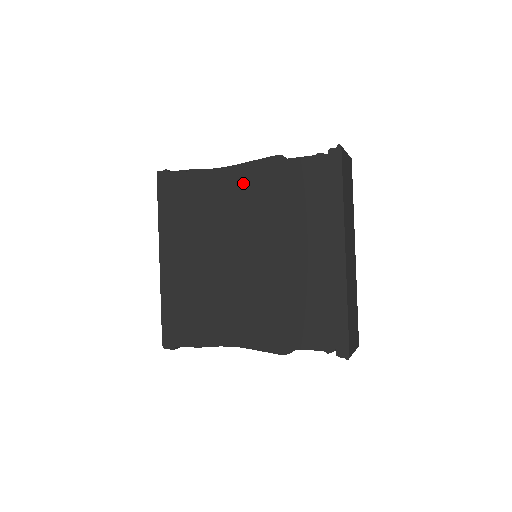
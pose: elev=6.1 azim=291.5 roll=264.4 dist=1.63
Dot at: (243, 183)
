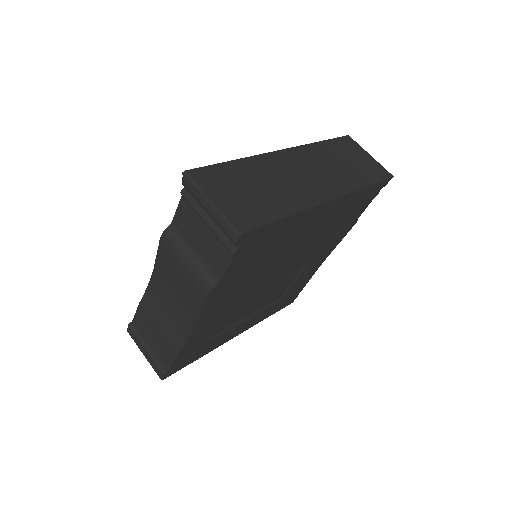
Dot at: occluded
